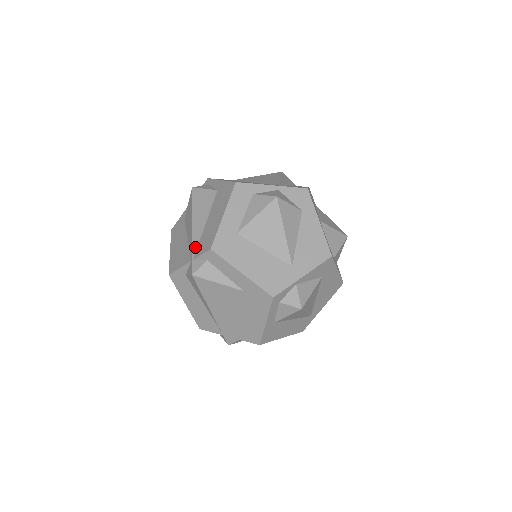
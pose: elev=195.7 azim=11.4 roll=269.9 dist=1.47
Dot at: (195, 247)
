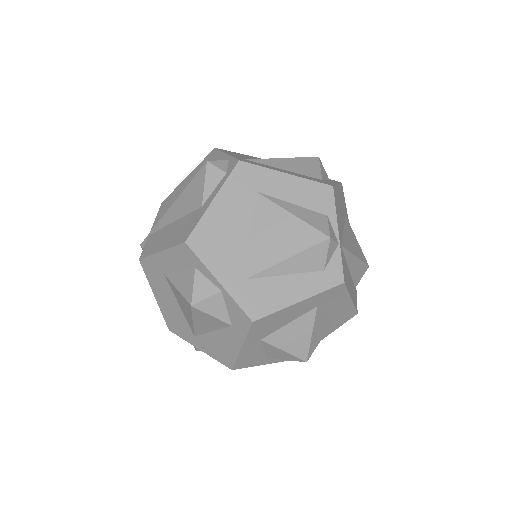
Dot at: (156, 228)
